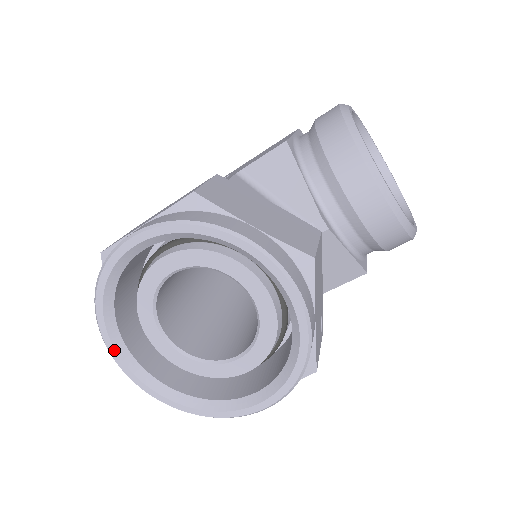
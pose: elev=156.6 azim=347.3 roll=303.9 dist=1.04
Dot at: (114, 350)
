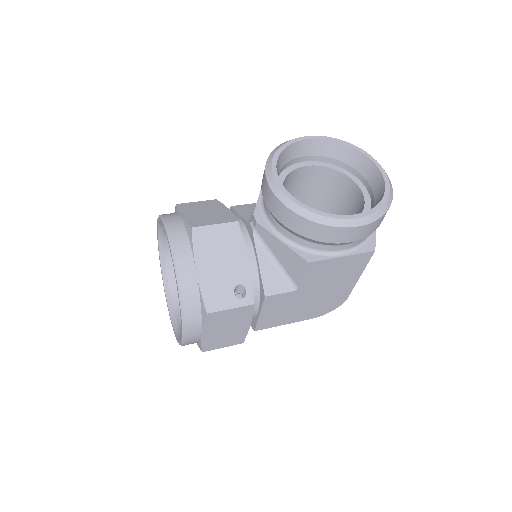
Dot at: (167, 302)
